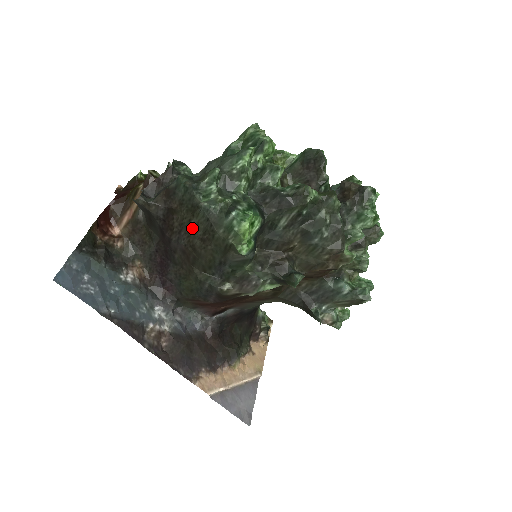
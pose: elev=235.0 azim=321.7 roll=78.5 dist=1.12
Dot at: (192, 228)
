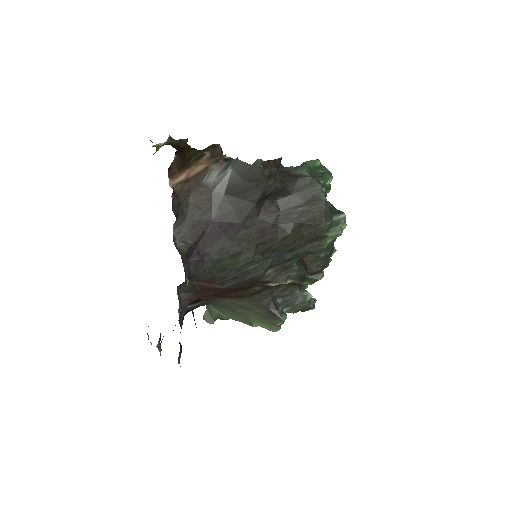
Dot at: (297, 213)
